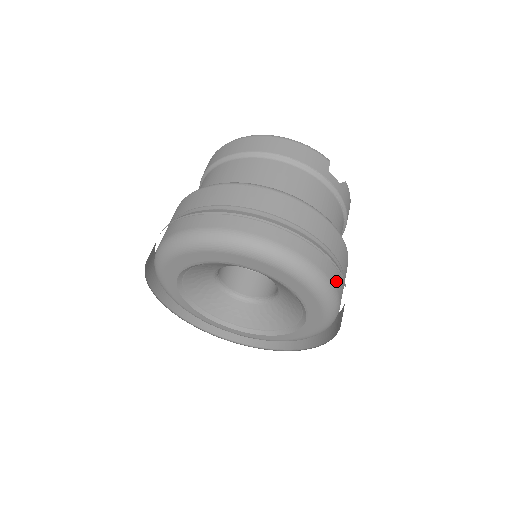
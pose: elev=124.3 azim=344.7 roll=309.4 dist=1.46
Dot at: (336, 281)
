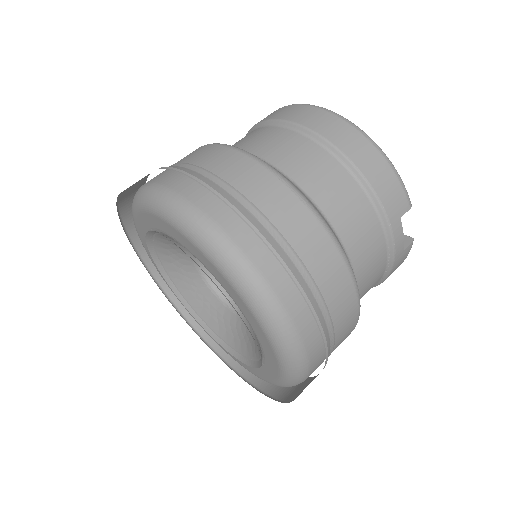
Dot at: (316, 359)
